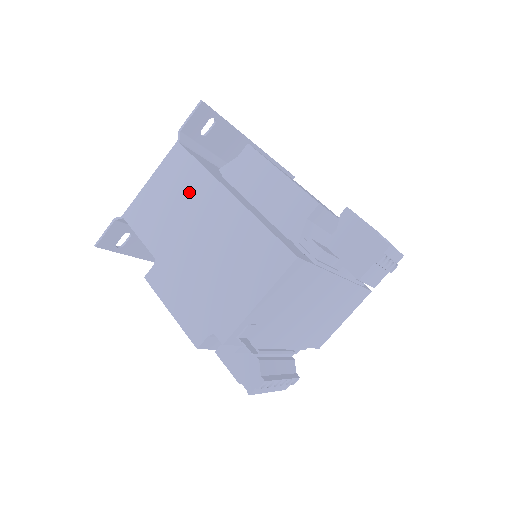
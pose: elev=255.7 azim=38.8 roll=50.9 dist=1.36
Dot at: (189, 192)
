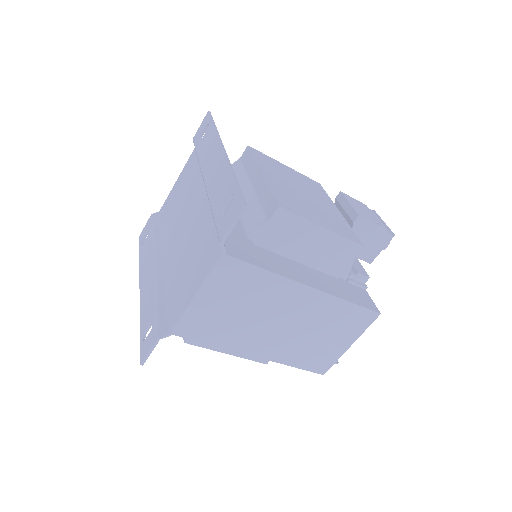
Dot at: (259, 296)
